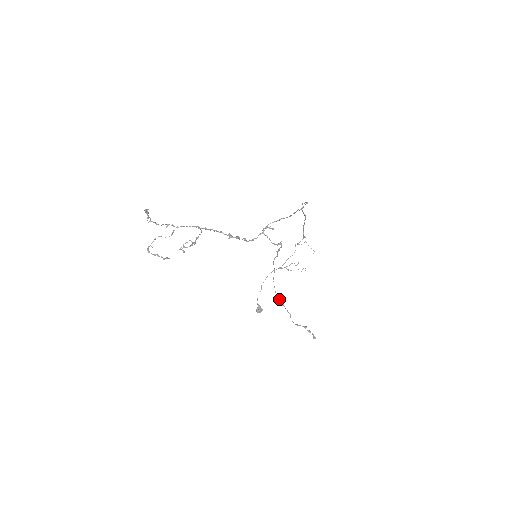
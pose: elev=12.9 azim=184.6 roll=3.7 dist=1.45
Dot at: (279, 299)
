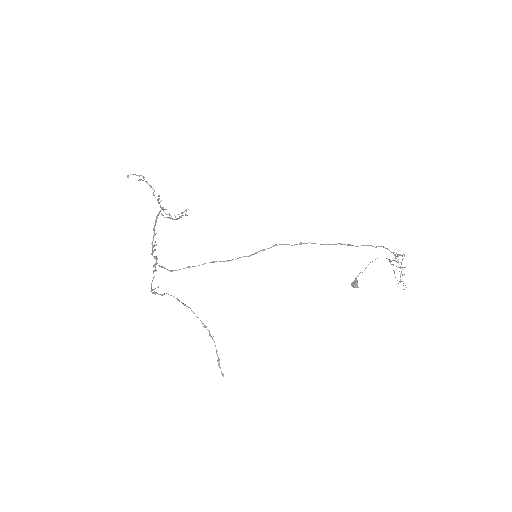
Dot at: (201, 321)
